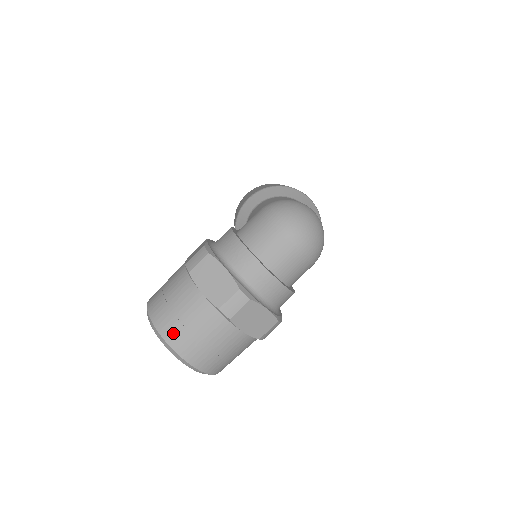
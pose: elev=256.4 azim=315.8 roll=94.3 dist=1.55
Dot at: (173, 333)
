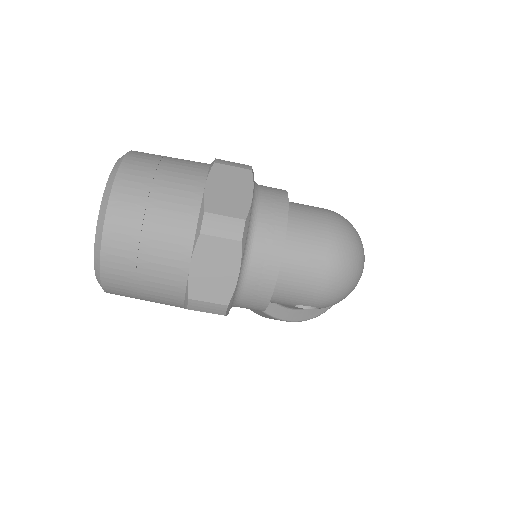
Dot at: (132, 182)
